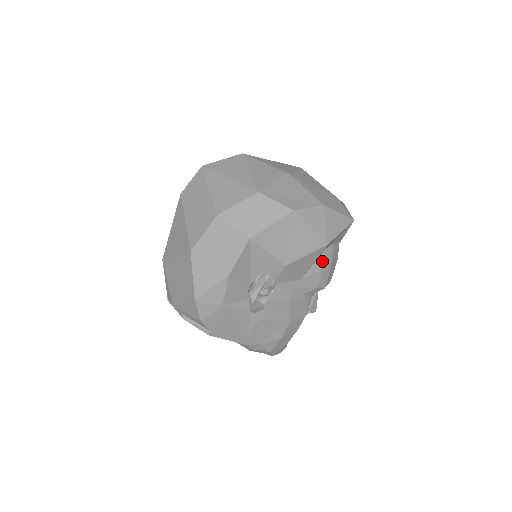
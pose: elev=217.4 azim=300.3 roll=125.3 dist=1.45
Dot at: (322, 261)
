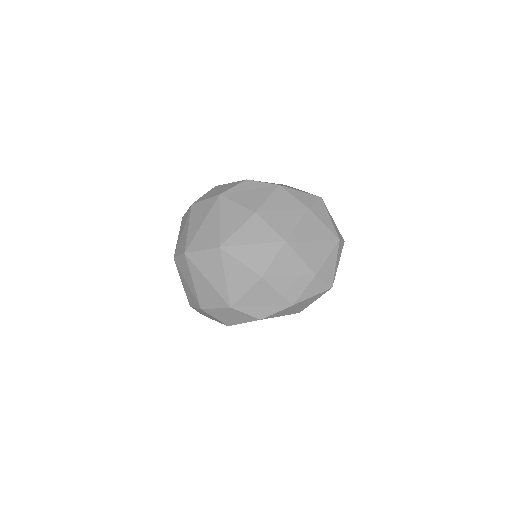
Dot at: occluded
